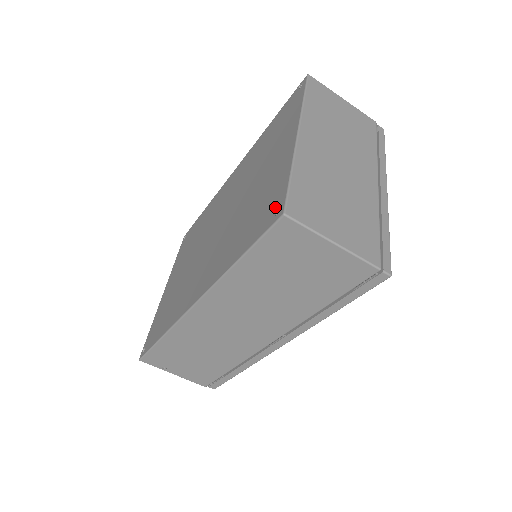
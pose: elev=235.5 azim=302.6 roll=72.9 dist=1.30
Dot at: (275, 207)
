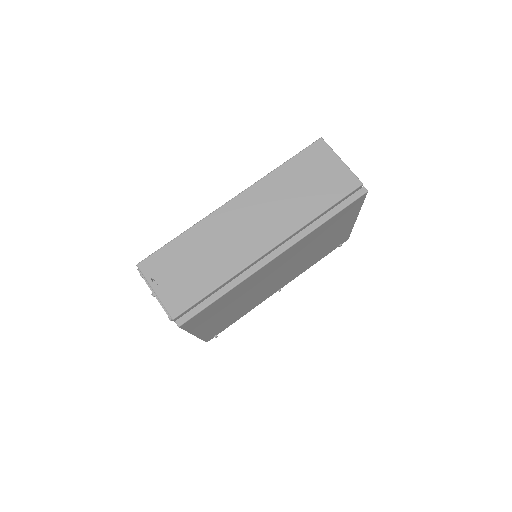
Dot at: occluded
